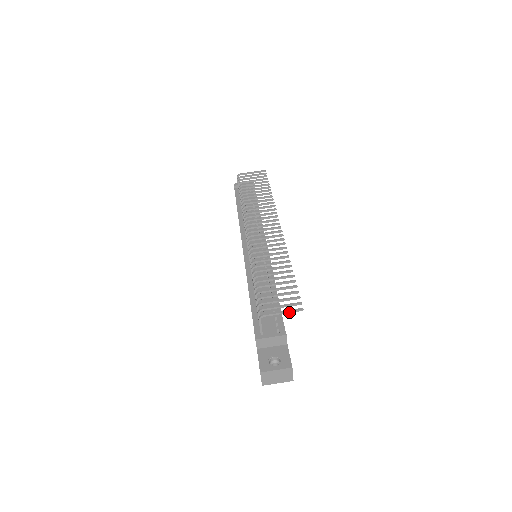
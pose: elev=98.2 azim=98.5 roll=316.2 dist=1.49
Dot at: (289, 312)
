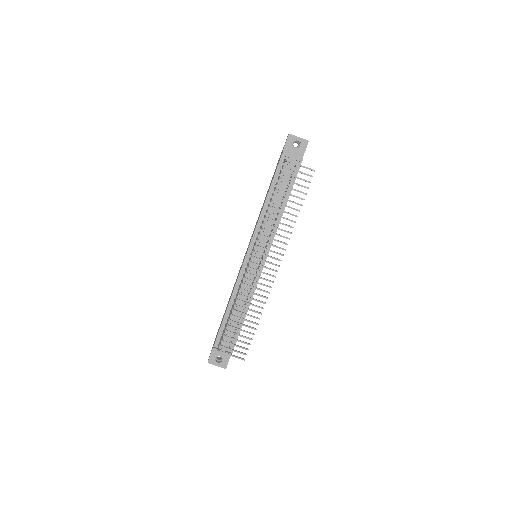
Dot at: (236, 357)
